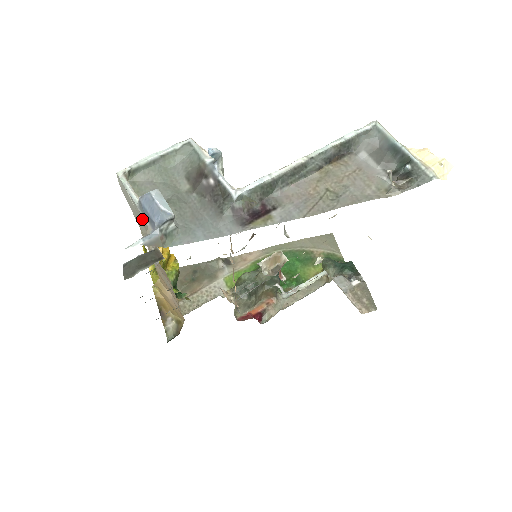
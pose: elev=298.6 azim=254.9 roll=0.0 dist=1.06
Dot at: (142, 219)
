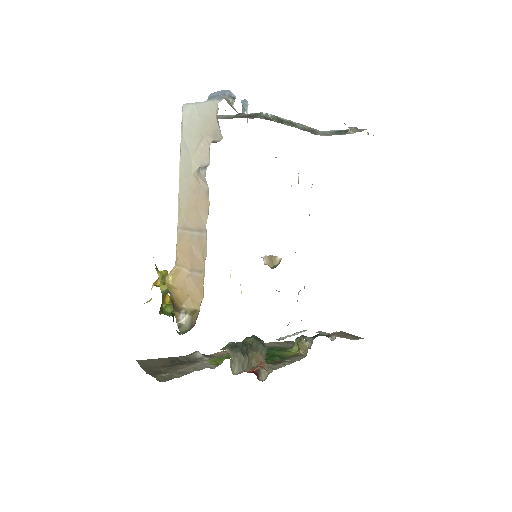
Dot at: (208, 112)
